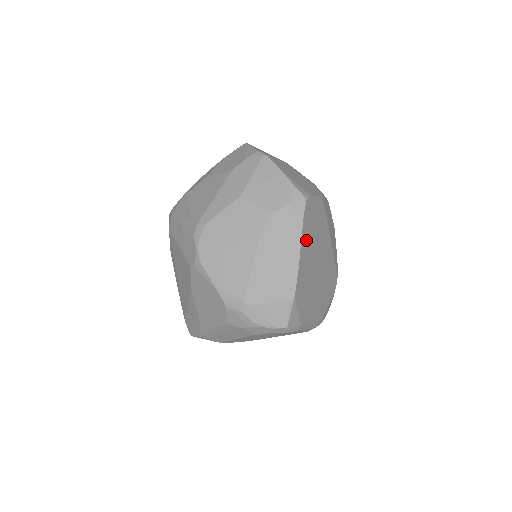
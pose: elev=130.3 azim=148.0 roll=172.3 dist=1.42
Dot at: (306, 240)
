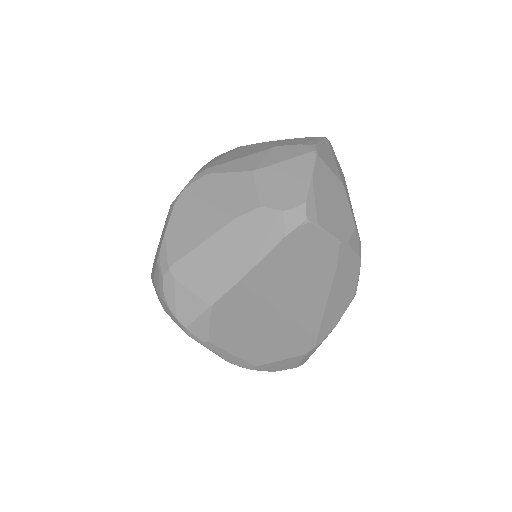
Dot at: (275, 264)
